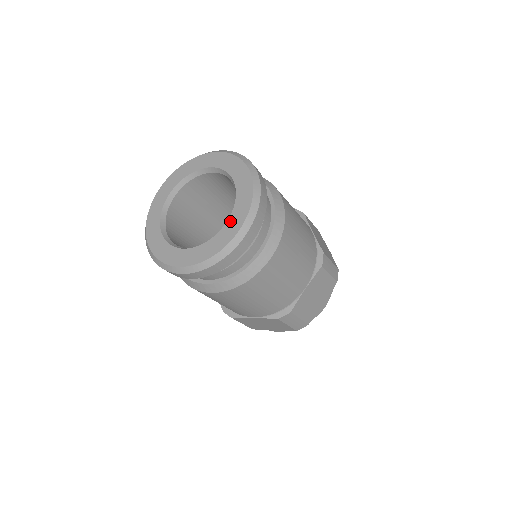
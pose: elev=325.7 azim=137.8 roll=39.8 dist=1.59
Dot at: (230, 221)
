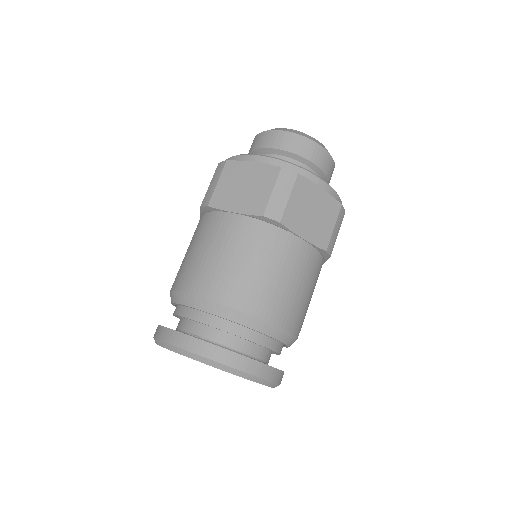
Dot at: occluded
